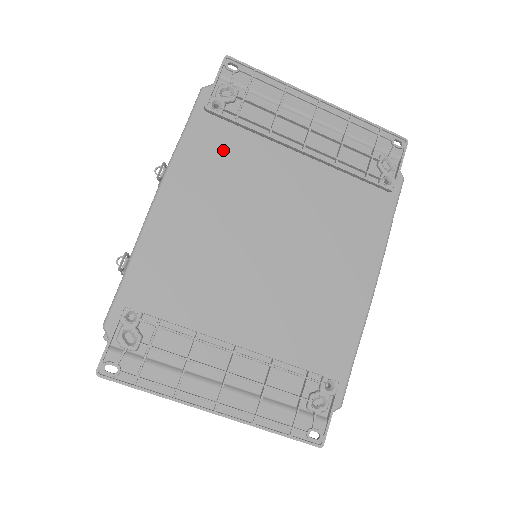
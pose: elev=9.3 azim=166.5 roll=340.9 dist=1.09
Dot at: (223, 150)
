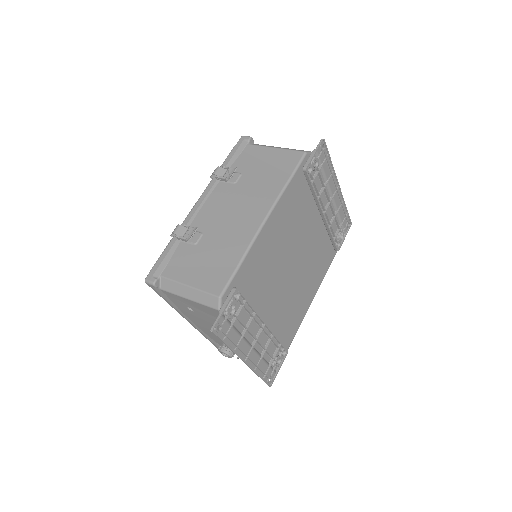
Dot at: (299, 199)
